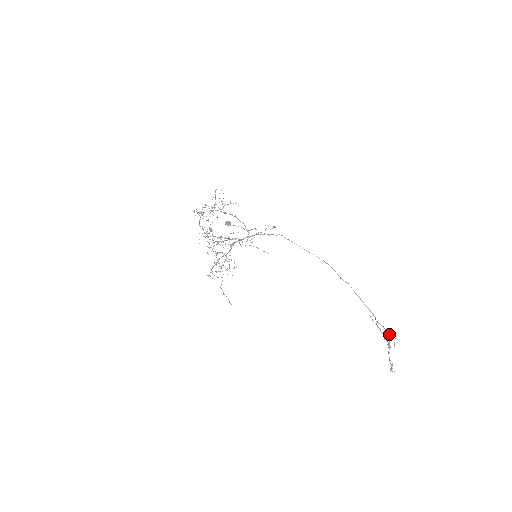
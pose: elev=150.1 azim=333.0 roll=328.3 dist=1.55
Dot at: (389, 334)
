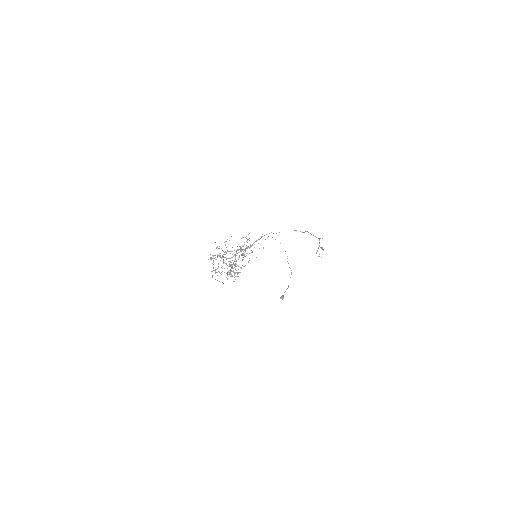
Dot at: (319, 238)
